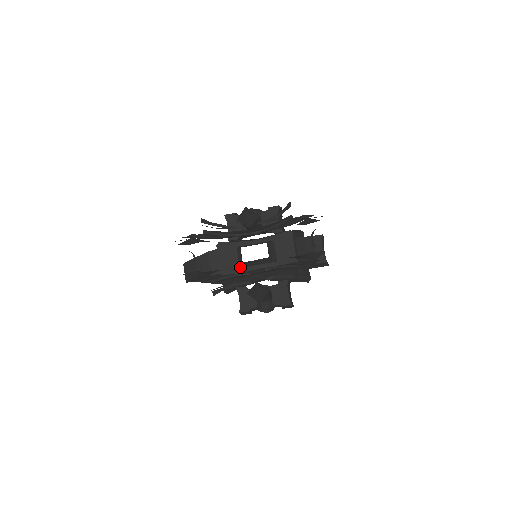
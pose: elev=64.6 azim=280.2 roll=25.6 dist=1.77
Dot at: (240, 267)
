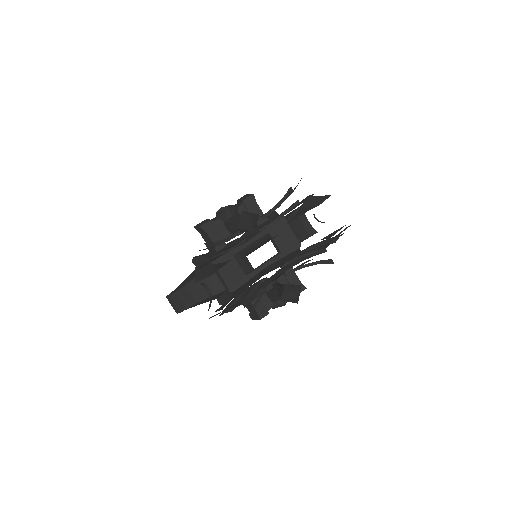
Dot at: (246, 275)
